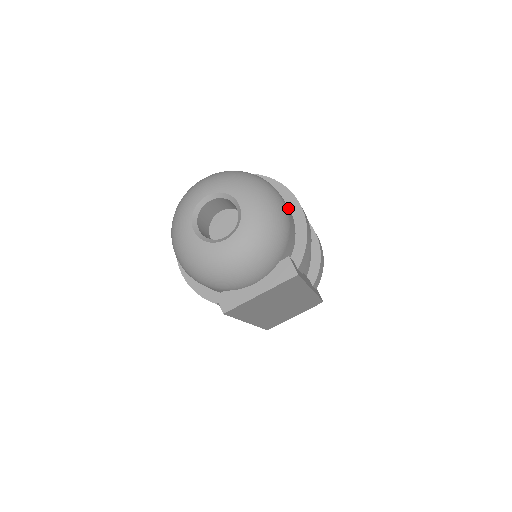
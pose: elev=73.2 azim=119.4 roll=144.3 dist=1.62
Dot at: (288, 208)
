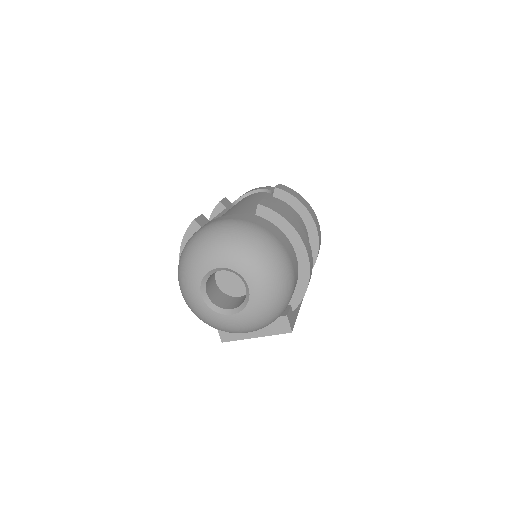
Dot at: (295, 264)
